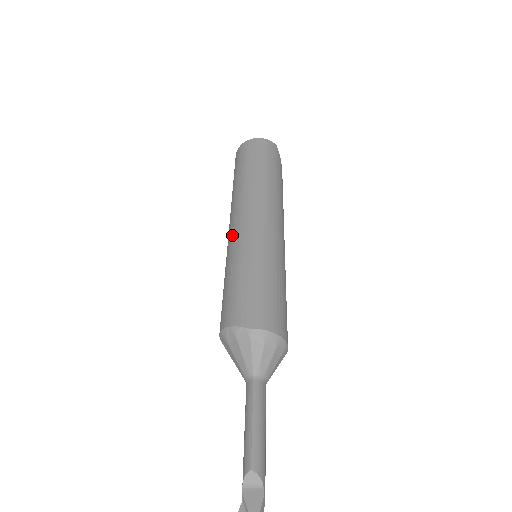
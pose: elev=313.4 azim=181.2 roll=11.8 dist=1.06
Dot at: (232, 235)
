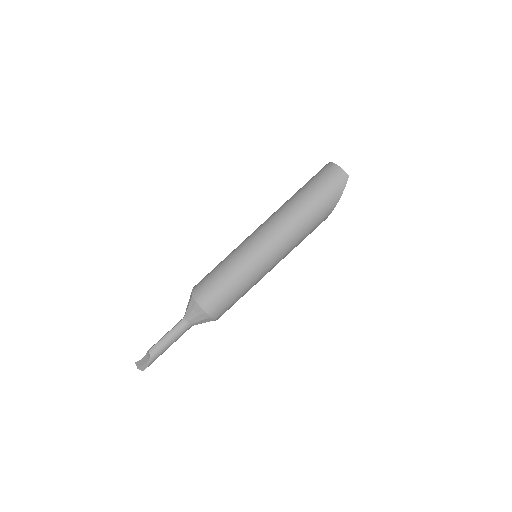
Dot at: occluded
